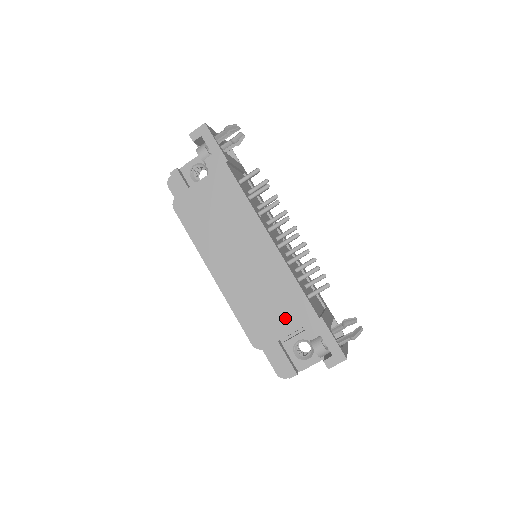
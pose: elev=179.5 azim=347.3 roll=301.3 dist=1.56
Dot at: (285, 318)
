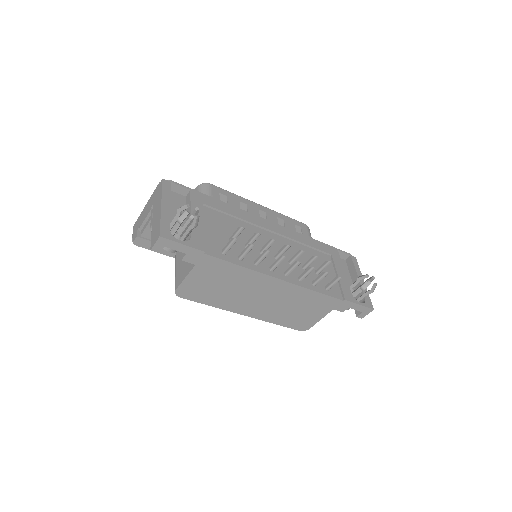
Dot at: (317, 311)
